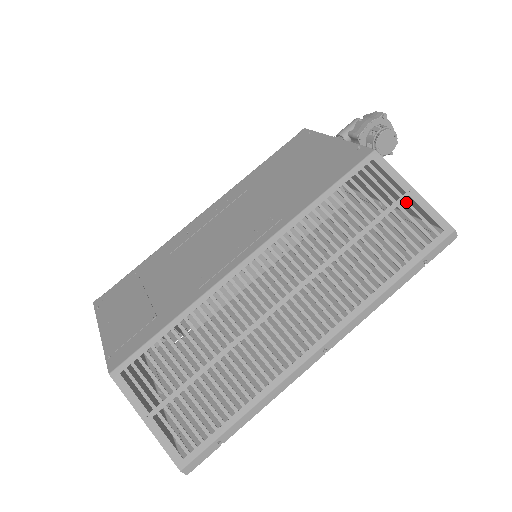
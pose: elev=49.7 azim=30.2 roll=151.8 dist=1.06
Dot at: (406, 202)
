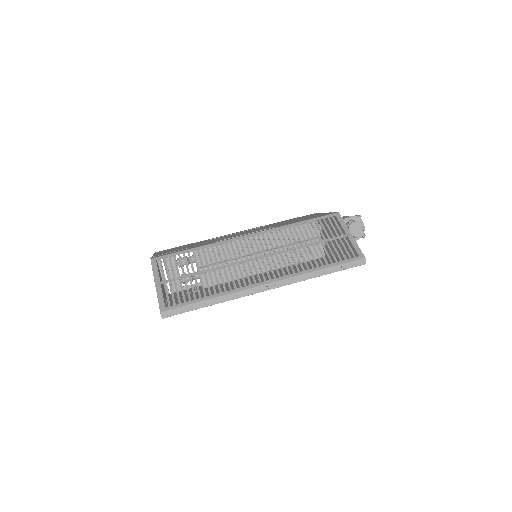
Dot at: (344, 238)
